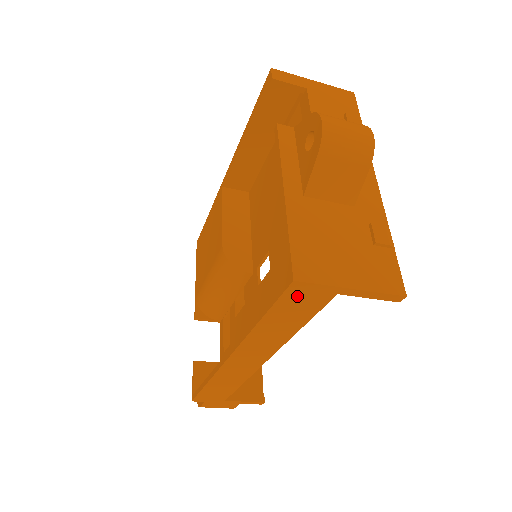
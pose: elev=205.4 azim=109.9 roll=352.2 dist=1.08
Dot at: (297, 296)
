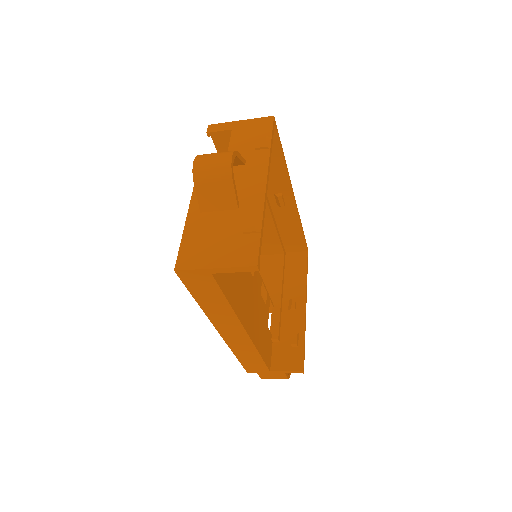
Dot at: (191, 280)
